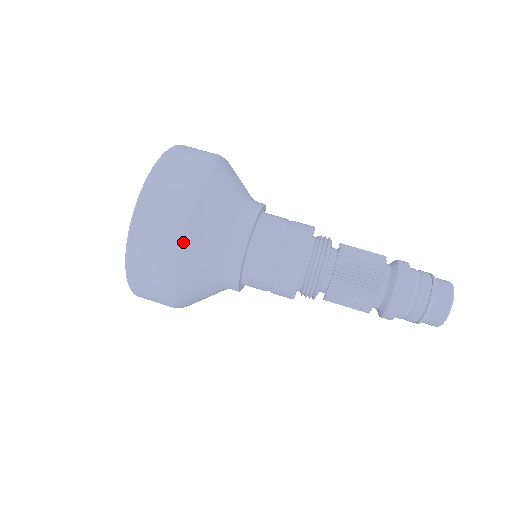
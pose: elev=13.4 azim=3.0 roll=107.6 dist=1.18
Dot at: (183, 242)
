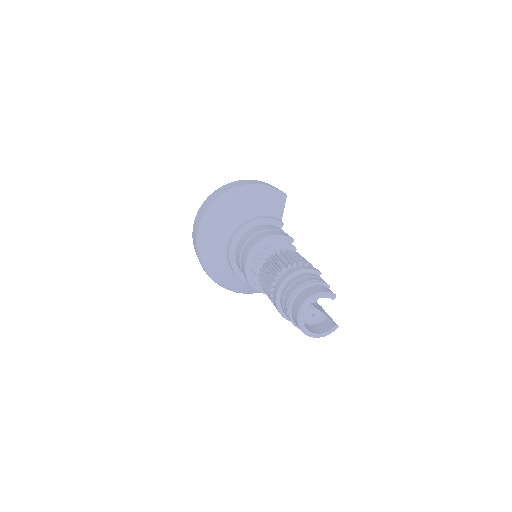
Dot at: (201, 232)
